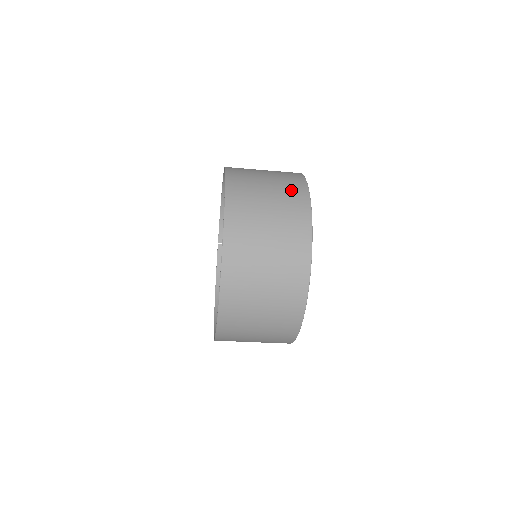
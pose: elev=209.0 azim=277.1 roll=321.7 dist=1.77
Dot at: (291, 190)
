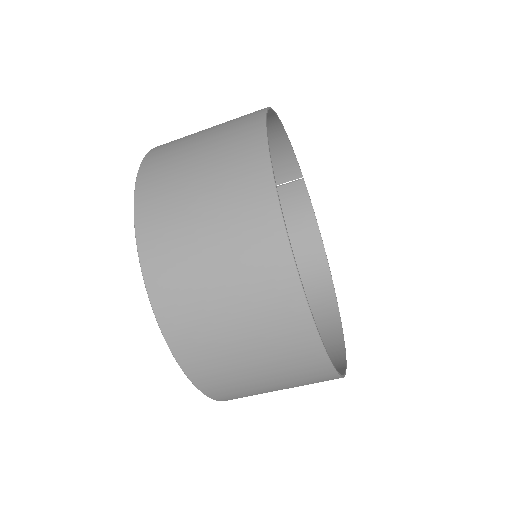
Dot at: (244, 204)
